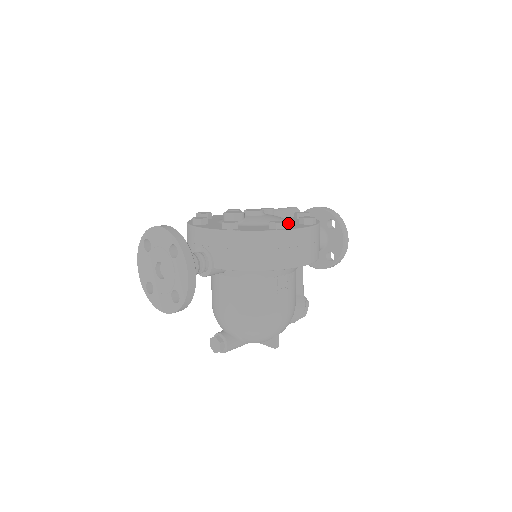
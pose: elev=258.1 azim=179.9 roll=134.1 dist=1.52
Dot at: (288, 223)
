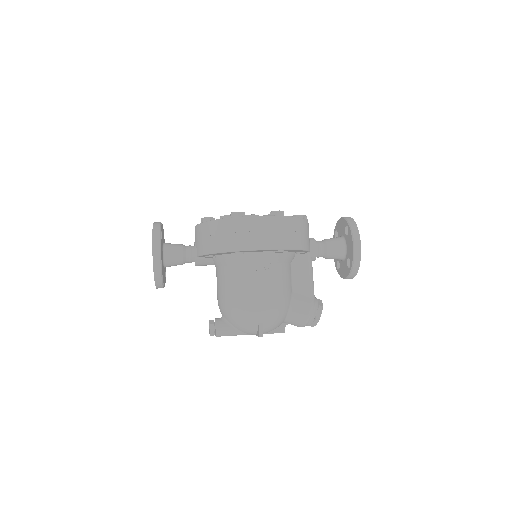
Dot at: occluded
